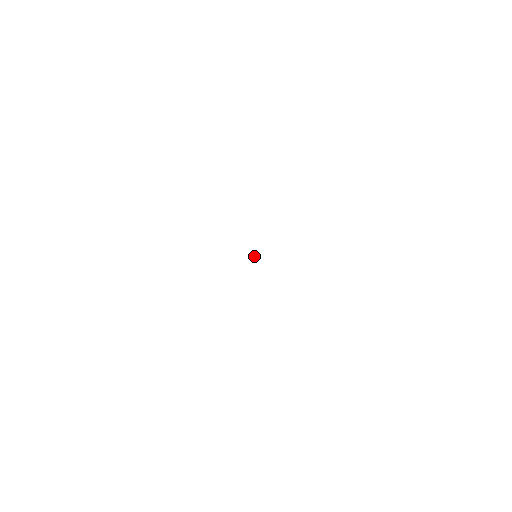
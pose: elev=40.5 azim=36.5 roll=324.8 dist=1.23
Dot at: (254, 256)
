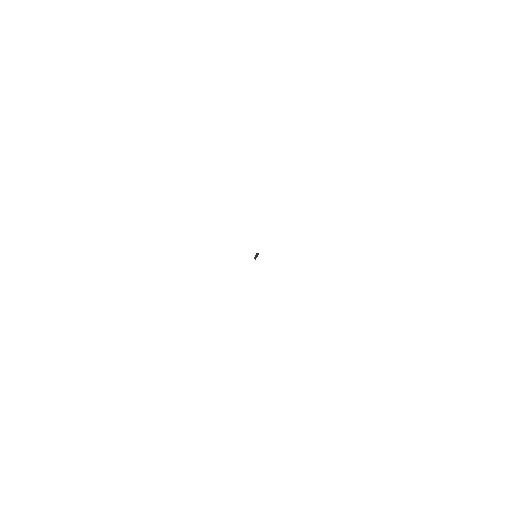
Dot at: occluded
